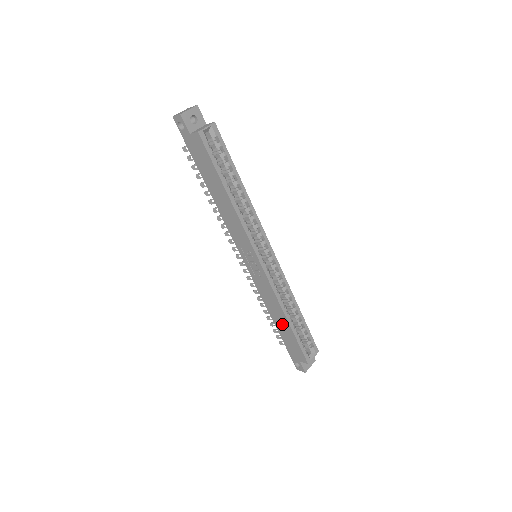
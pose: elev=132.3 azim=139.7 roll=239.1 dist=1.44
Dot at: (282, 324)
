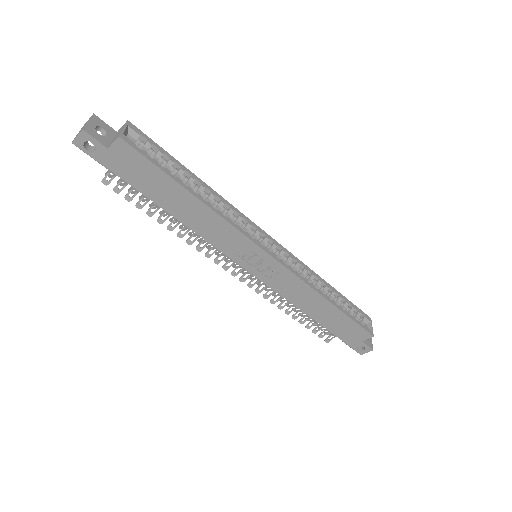
Dot at: (325, 313)
